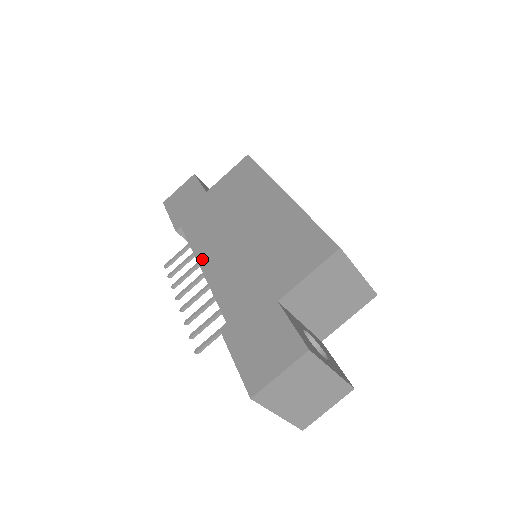
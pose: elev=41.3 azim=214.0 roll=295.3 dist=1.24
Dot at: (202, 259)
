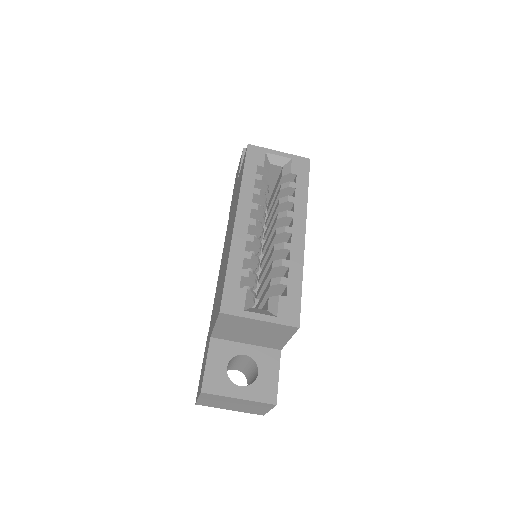
Dot at: (221, 261)
